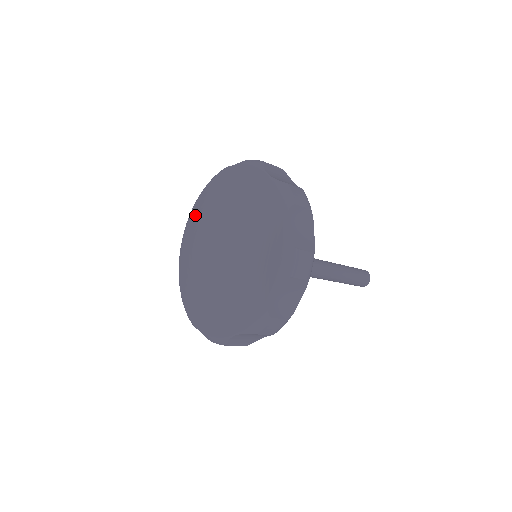
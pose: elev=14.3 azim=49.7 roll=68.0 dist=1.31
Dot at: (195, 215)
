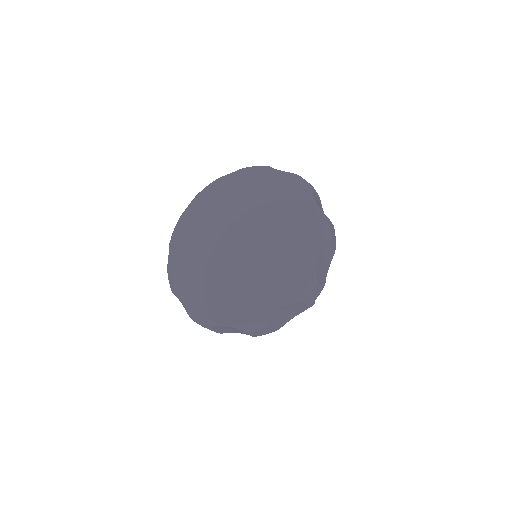
Dot at: (189, 223)
